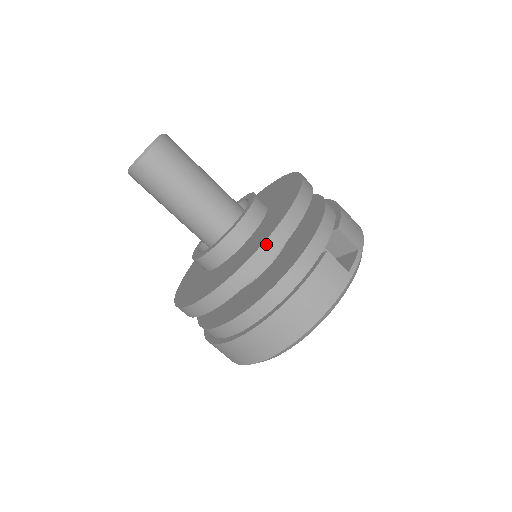
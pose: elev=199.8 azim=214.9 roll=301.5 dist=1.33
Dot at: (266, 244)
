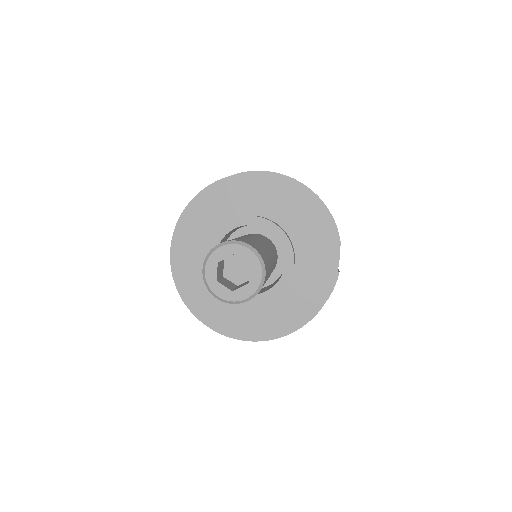
Dot at: (325, 302)
